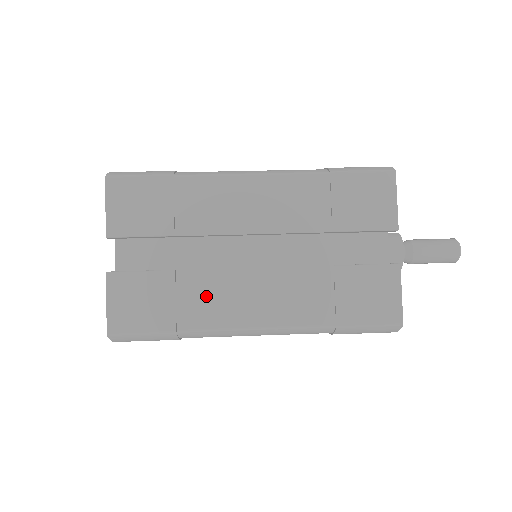
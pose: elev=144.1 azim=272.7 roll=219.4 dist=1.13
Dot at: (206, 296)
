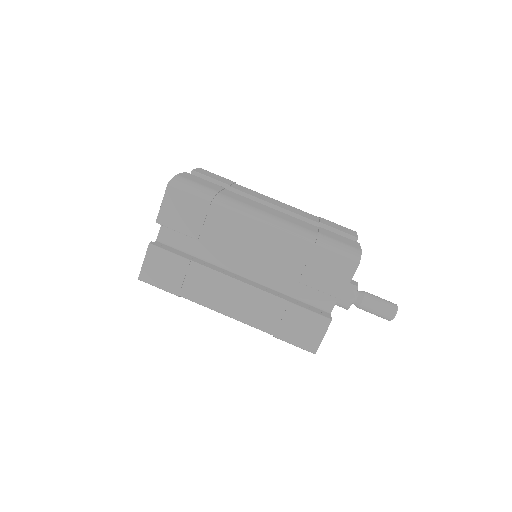
Dot at: (204, 284)
